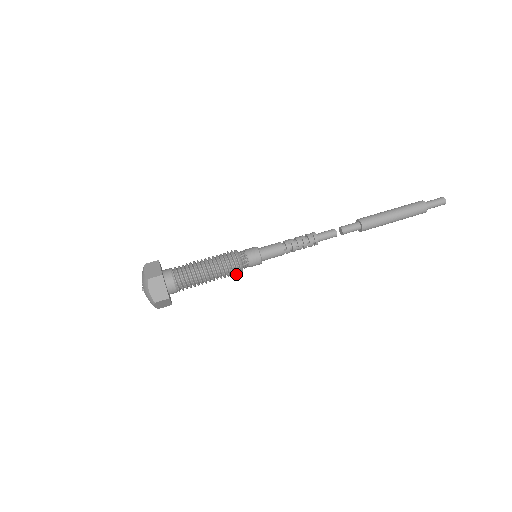
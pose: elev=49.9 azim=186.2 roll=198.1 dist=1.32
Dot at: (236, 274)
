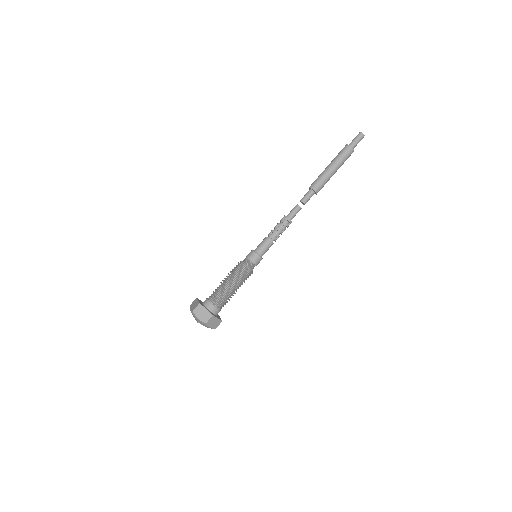
Dot at: (249, 275)
